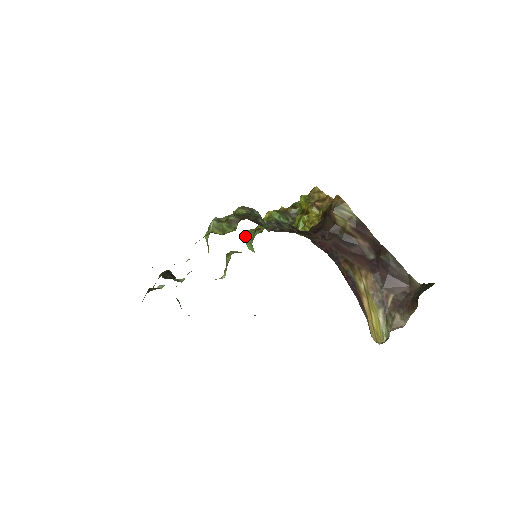
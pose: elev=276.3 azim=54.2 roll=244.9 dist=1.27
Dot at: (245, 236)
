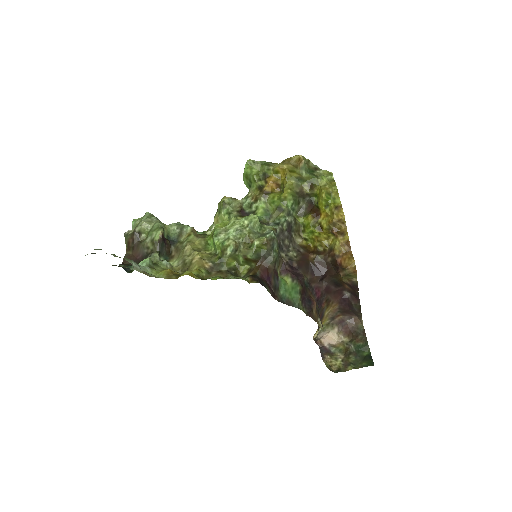
Dot at: (245, 168)
